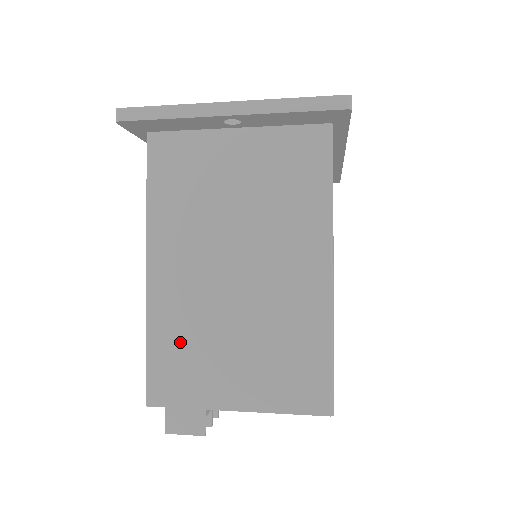
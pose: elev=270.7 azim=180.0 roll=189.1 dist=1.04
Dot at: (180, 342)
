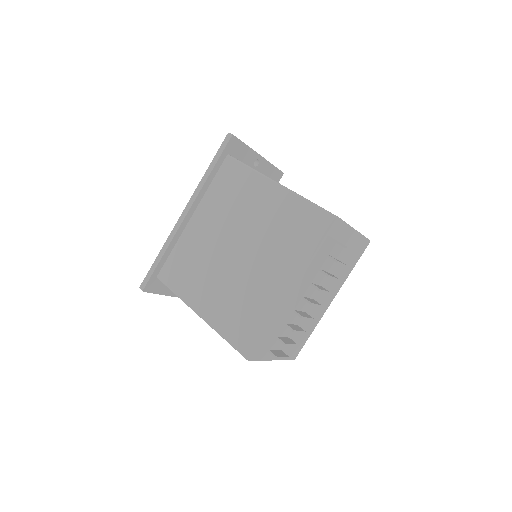
Dot at: occluded
